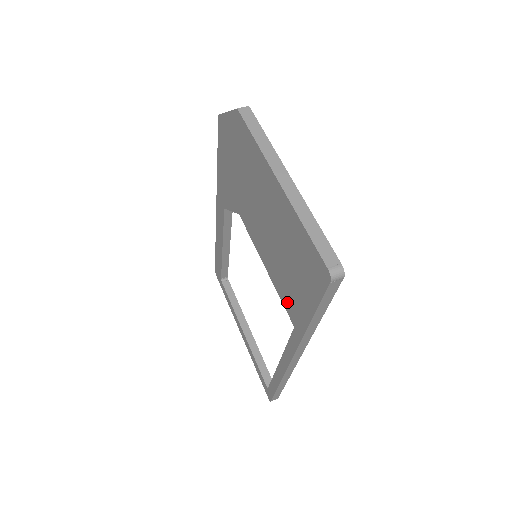
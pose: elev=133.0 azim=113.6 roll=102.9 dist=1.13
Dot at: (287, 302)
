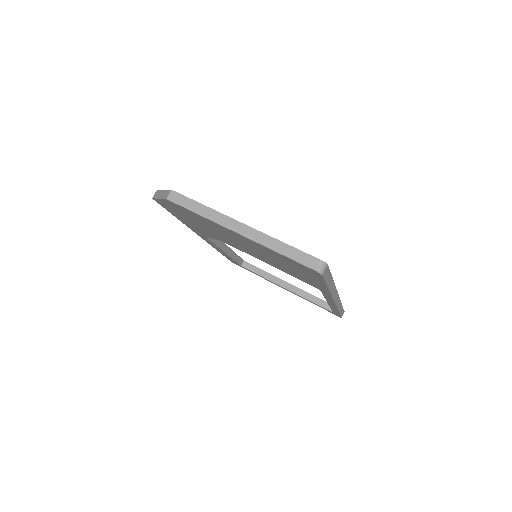
Dot at: (303, 280)
